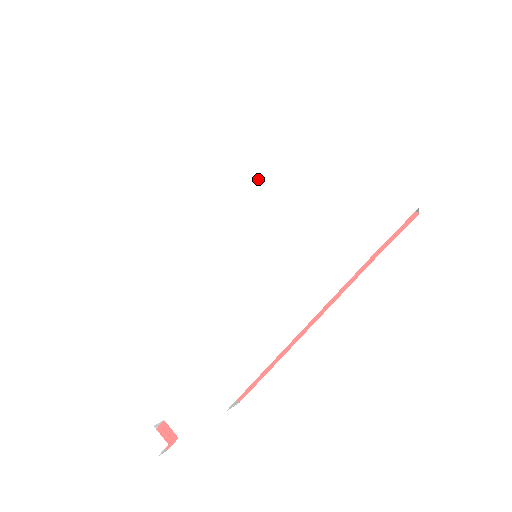
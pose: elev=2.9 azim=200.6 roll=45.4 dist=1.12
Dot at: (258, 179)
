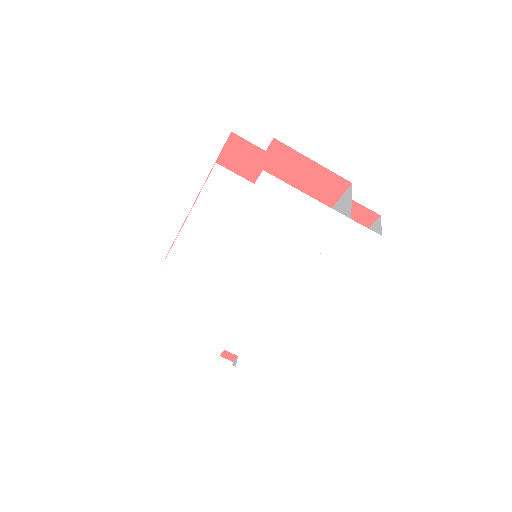
Dot at: (245, 225)
